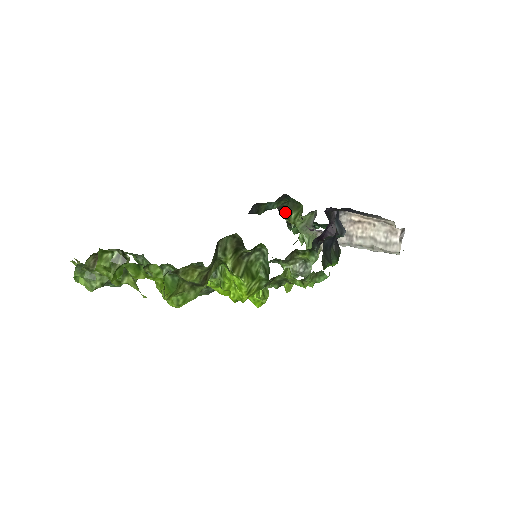
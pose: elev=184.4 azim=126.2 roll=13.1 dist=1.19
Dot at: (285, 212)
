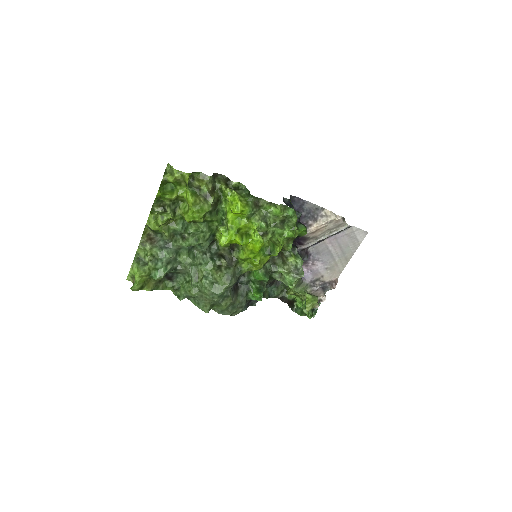
Dot at: (286, 302)
